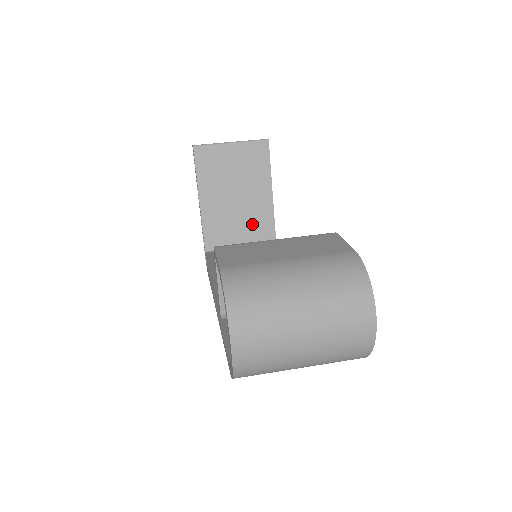
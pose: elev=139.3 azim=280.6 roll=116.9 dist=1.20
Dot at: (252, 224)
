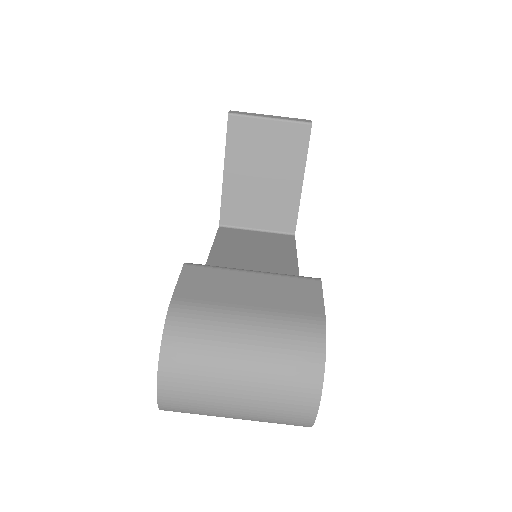
Dot at: (274, 209)
